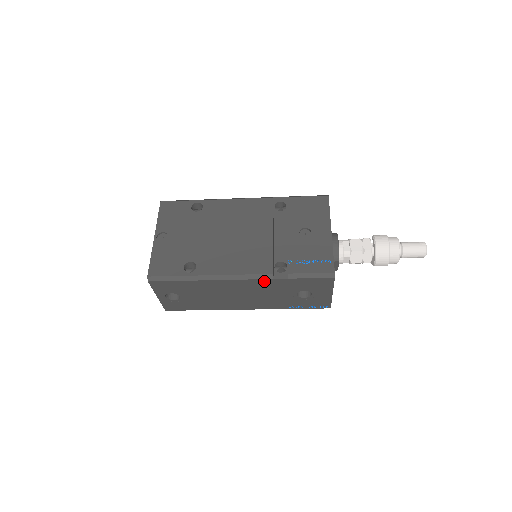
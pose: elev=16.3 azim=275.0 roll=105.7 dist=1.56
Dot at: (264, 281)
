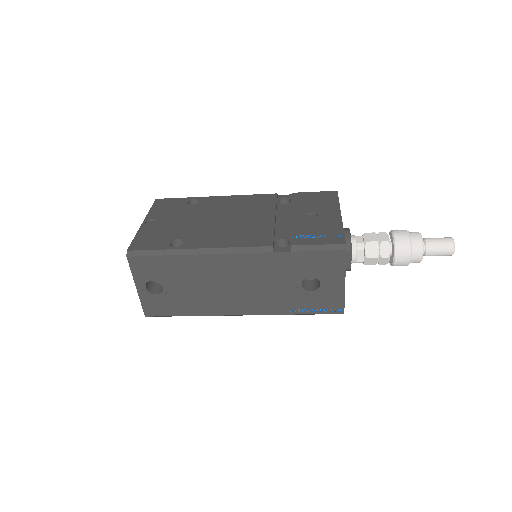
Dot at: (262, 257)
